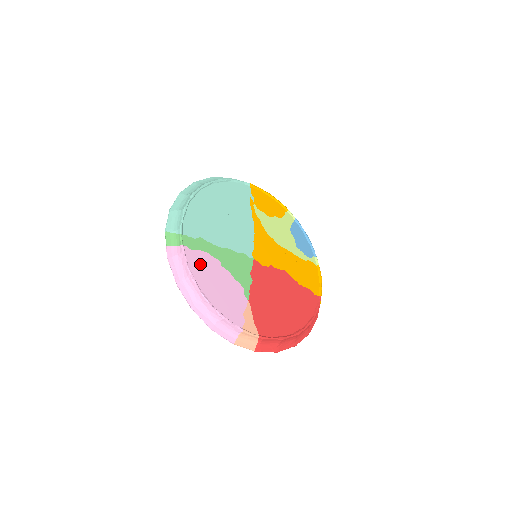
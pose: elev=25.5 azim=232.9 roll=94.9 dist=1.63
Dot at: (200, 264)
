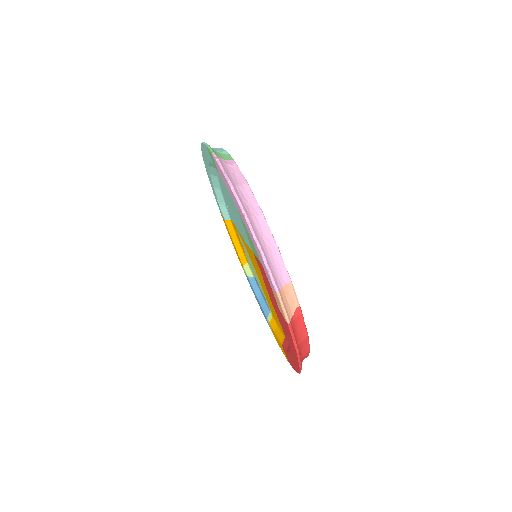
Dot at: occluded
